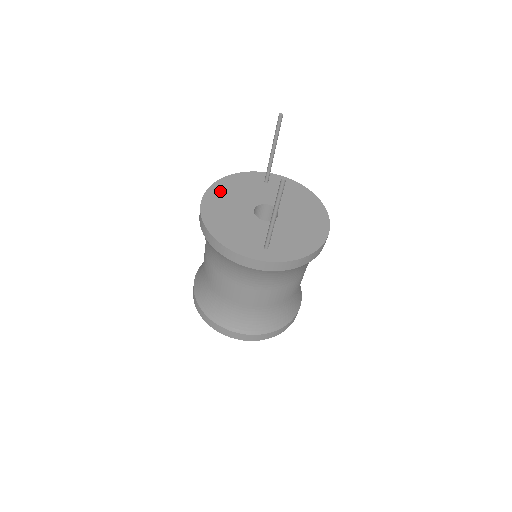
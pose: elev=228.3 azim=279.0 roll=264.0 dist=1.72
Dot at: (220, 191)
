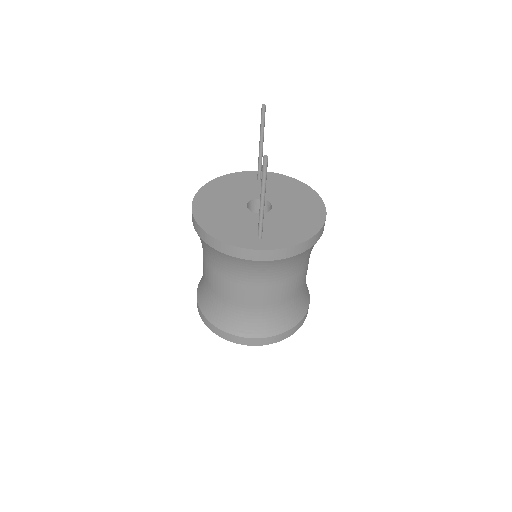
Dot at: (212, 190)
